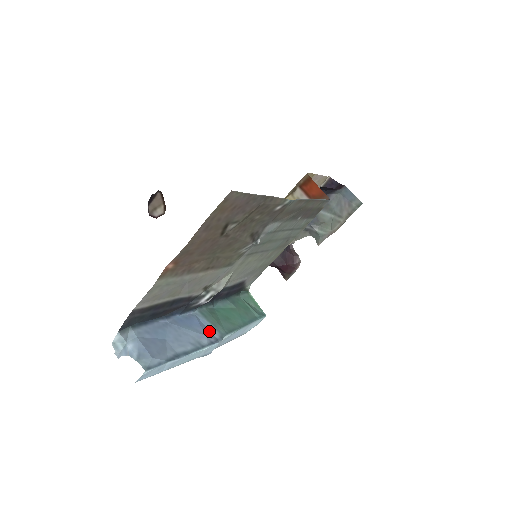
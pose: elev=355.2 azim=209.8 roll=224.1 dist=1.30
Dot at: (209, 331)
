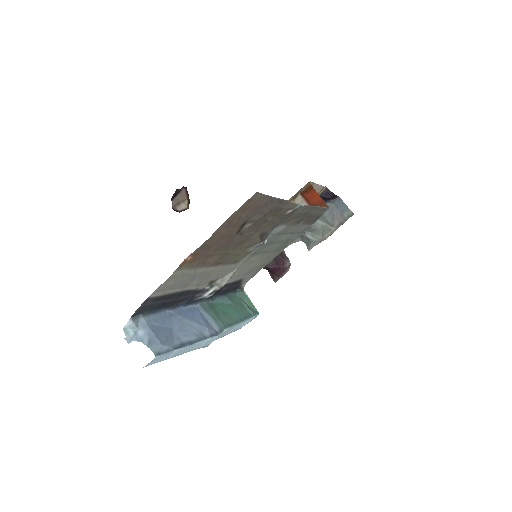
Dot at: (210, 324)
